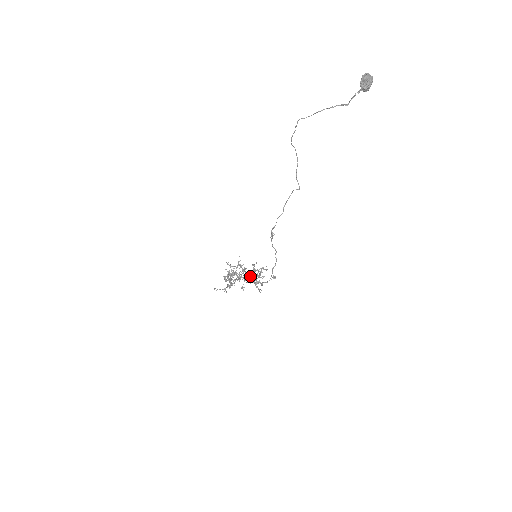
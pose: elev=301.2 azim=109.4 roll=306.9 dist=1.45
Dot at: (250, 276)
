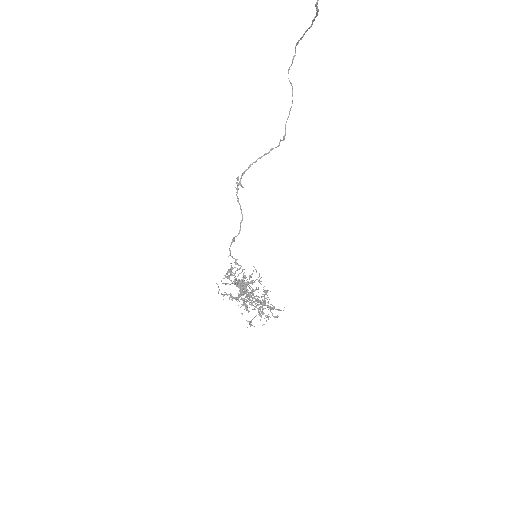
Dot at: occluded
